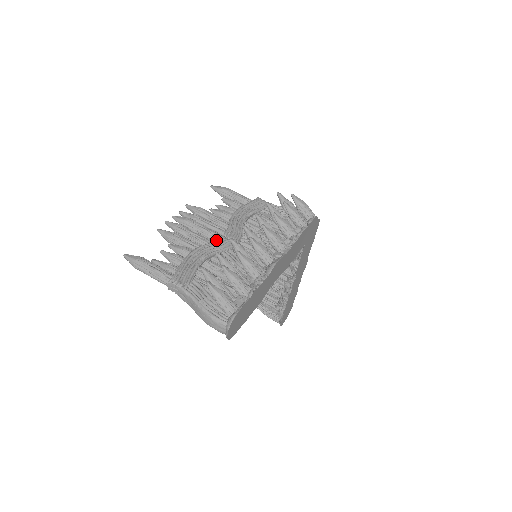
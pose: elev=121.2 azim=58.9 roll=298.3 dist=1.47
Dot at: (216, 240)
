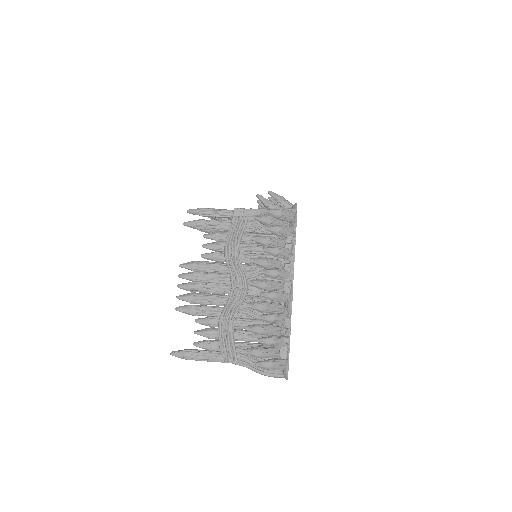
Dot at: (230, 298)
